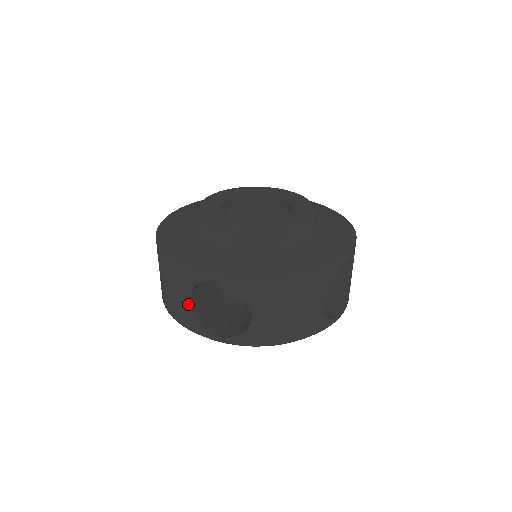
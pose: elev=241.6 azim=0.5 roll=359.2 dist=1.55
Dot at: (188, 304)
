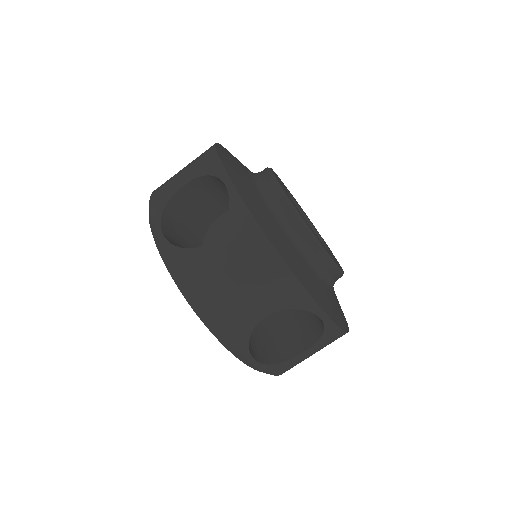
Dot at: (258, 317)
